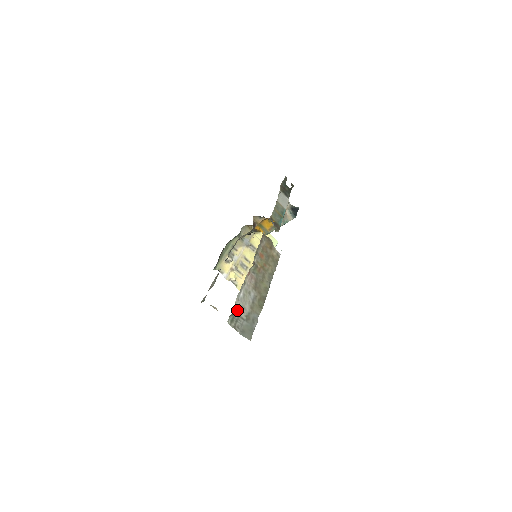
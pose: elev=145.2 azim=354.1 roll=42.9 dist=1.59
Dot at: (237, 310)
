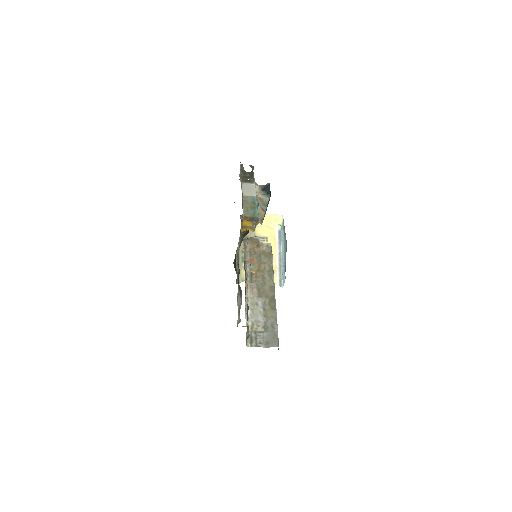
Dot at: (252, 328)
